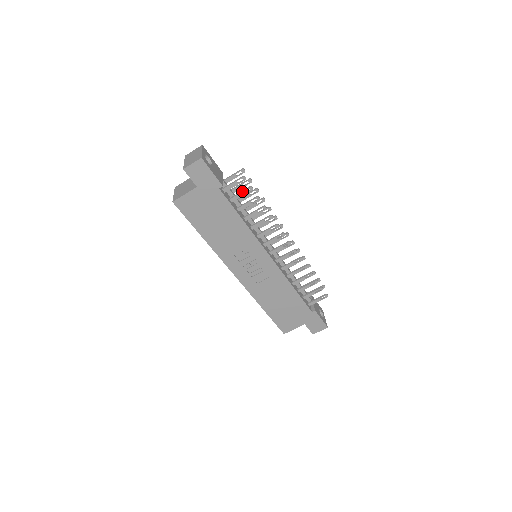
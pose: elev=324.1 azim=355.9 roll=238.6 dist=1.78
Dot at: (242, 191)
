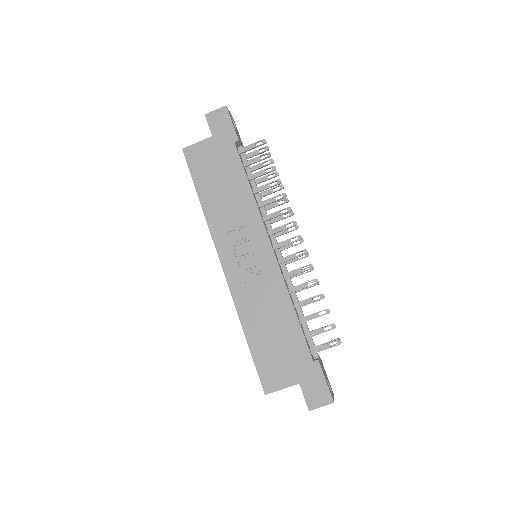
Dot at: (258, 156)
